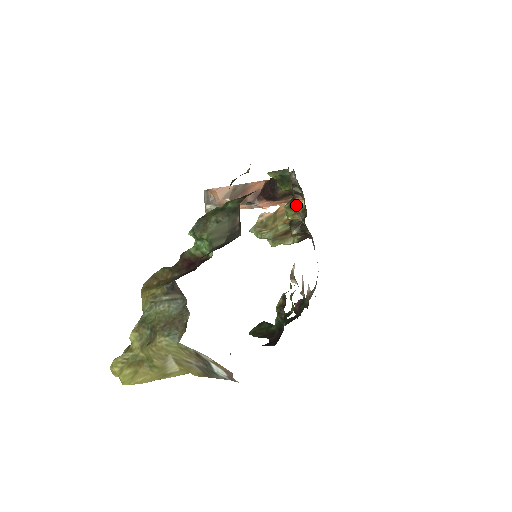
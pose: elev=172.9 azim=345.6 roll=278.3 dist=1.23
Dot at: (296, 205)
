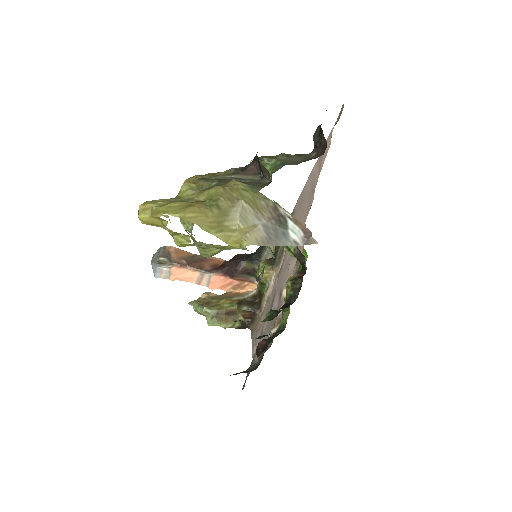
Dot at: (278, 257)
